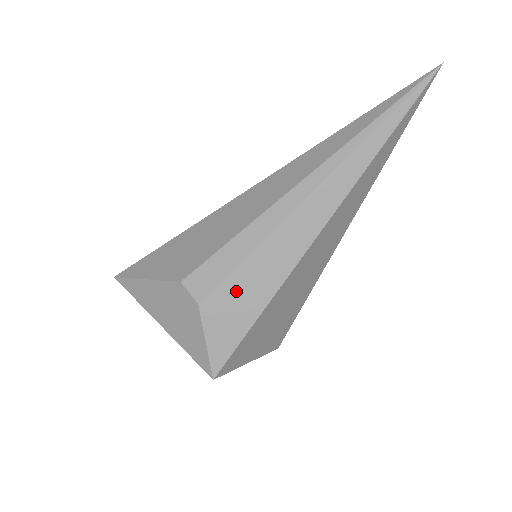
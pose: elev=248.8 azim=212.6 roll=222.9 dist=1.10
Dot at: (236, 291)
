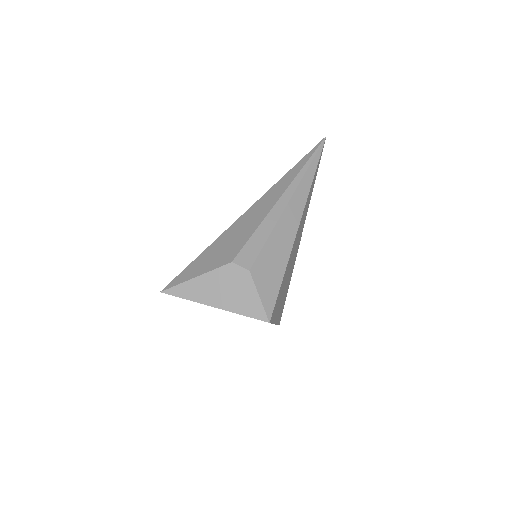
Dot at: (268, 259)
